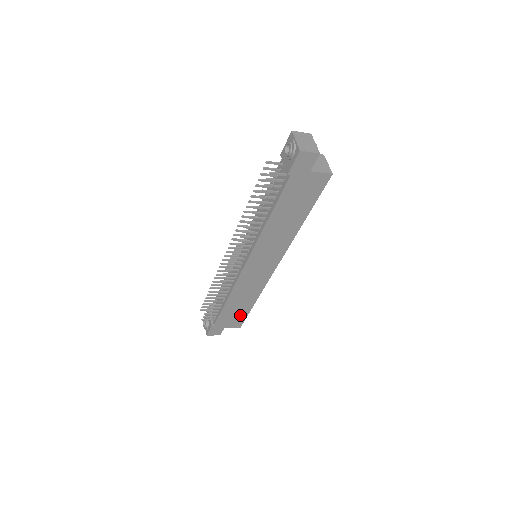
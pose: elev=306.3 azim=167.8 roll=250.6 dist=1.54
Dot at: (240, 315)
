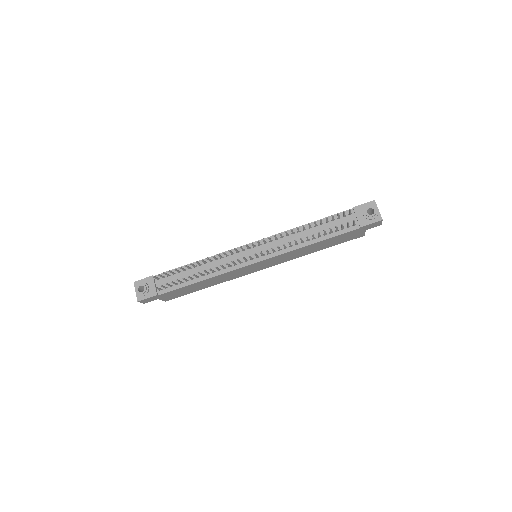
Dot at: (184, 293)
